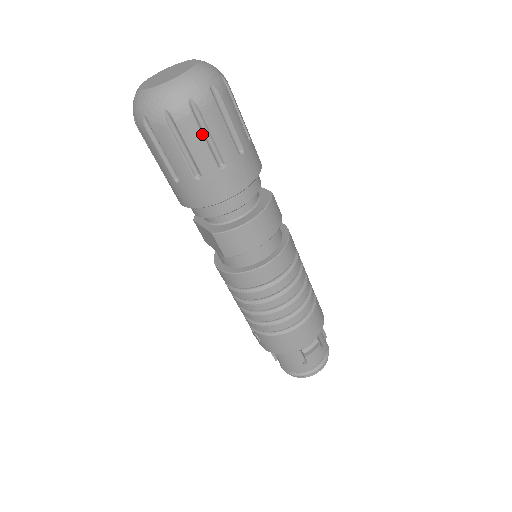
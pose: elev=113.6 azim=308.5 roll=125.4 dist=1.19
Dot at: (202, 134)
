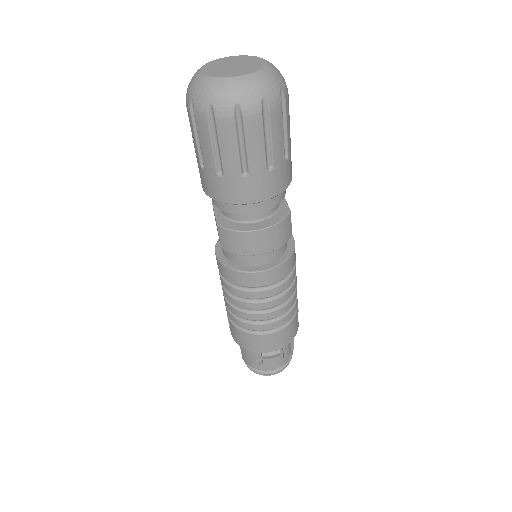
Dot at: (237, 140)
